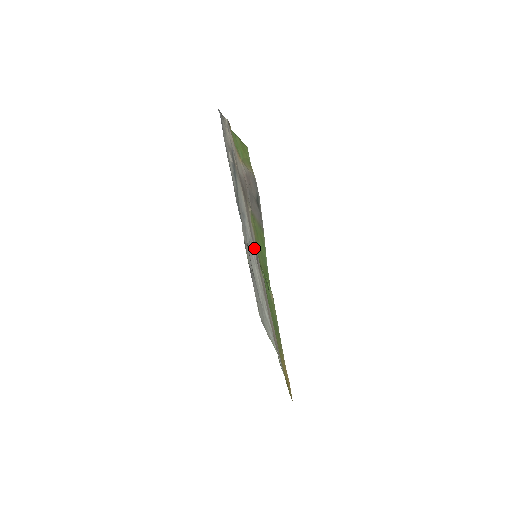
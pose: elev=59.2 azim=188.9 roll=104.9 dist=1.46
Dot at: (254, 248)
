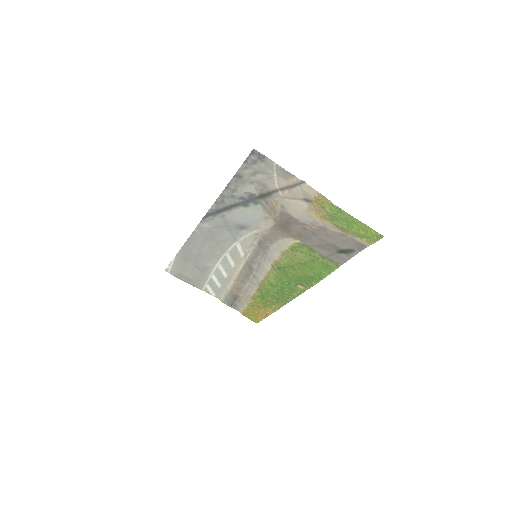
Dot at: (256, 252)
